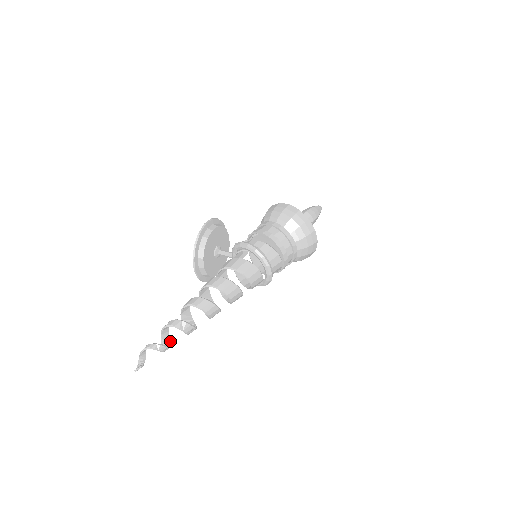
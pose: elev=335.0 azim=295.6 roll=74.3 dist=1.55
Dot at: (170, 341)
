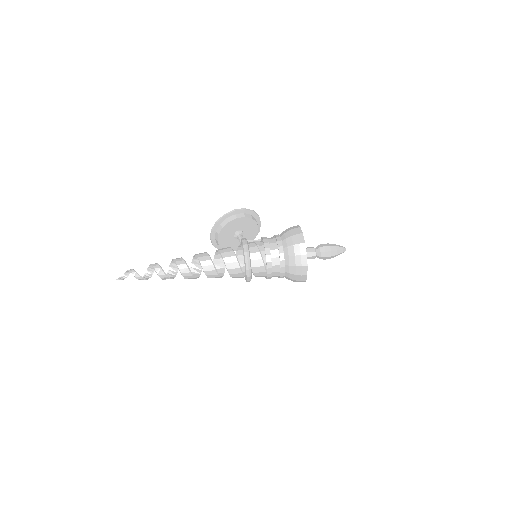
Dot at: (151, 276)
